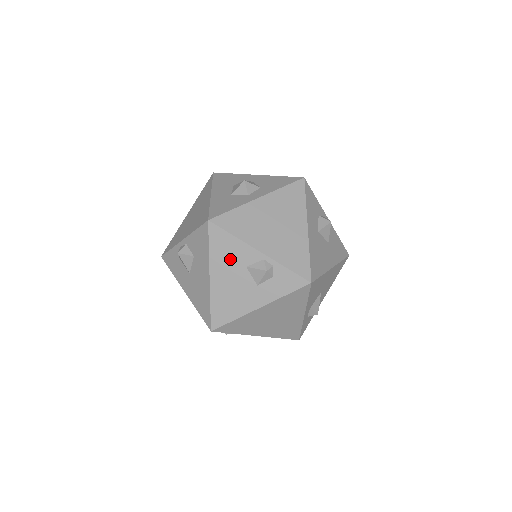
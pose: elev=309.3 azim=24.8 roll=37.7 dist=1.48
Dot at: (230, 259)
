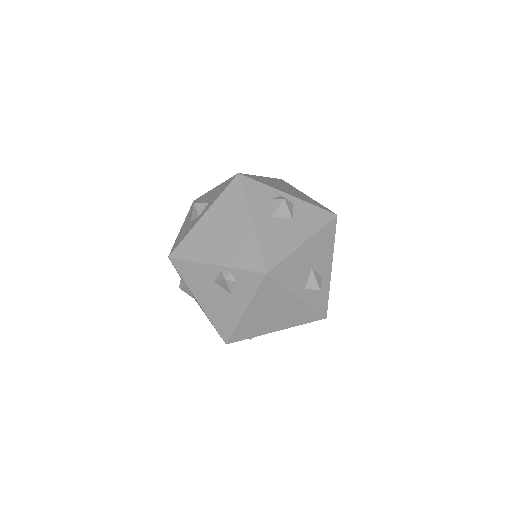
Dot at: (200, 281)
